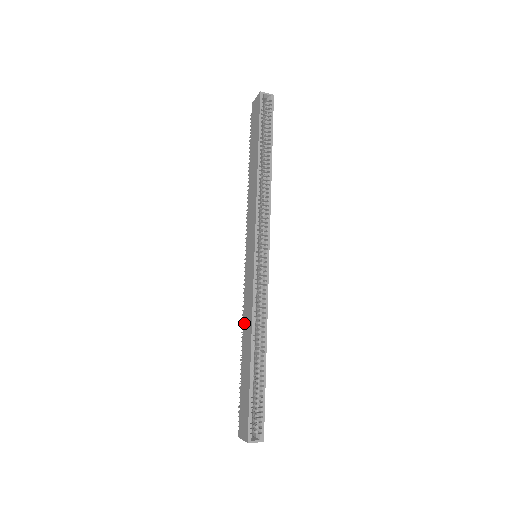
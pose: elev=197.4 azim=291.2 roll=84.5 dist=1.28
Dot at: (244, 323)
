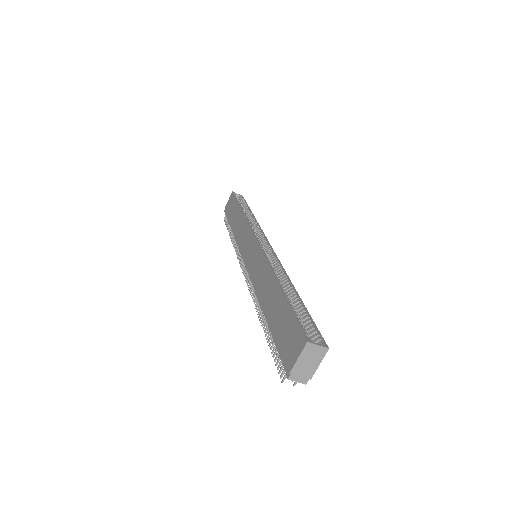
Dot at: (259, 289)
